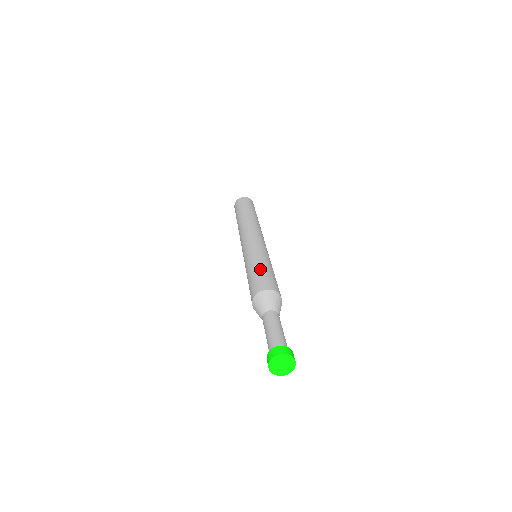
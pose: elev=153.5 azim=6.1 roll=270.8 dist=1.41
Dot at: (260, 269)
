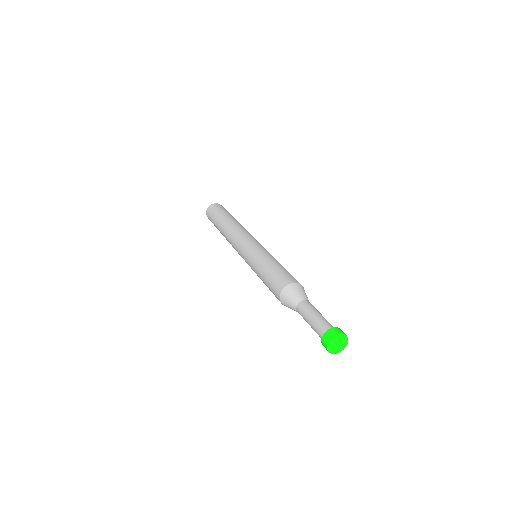
Dot at: occluded
